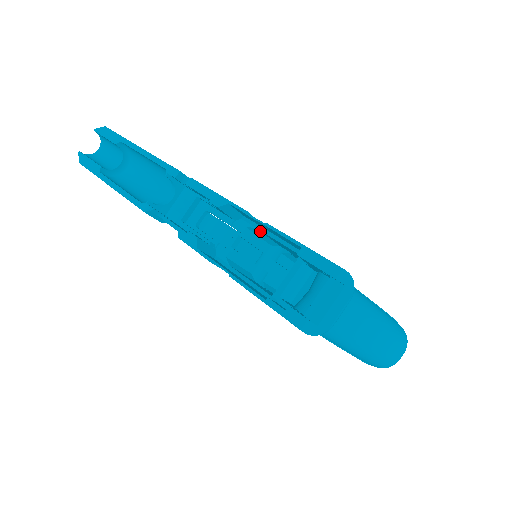
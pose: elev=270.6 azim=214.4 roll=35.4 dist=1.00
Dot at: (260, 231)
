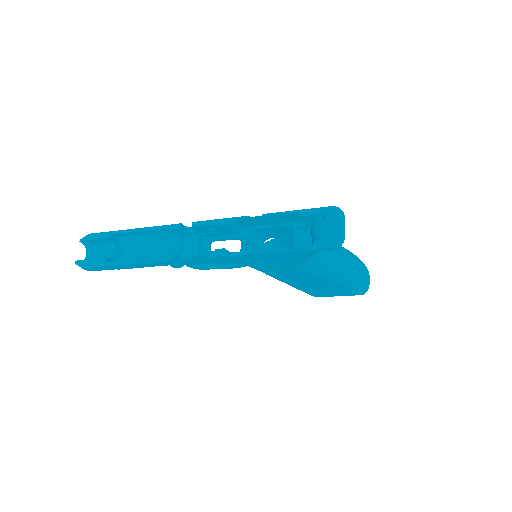
Dot at: (257, 231)
